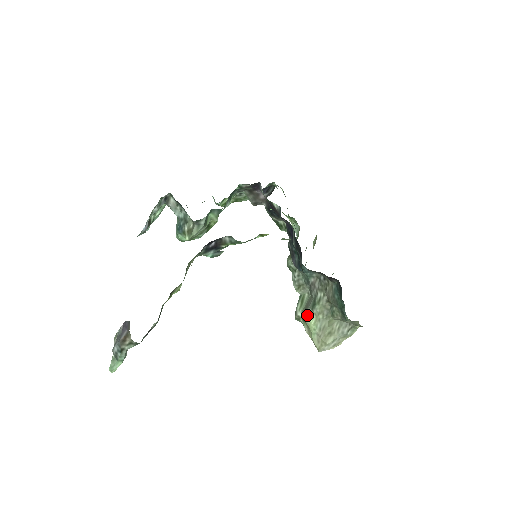
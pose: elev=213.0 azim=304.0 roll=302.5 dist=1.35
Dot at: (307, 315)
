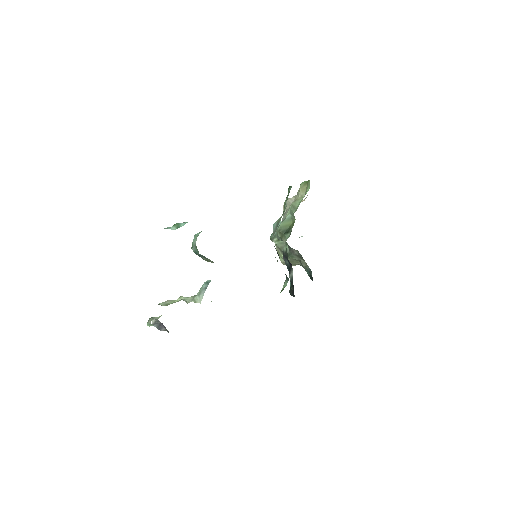
Dot at: (281, 252)
